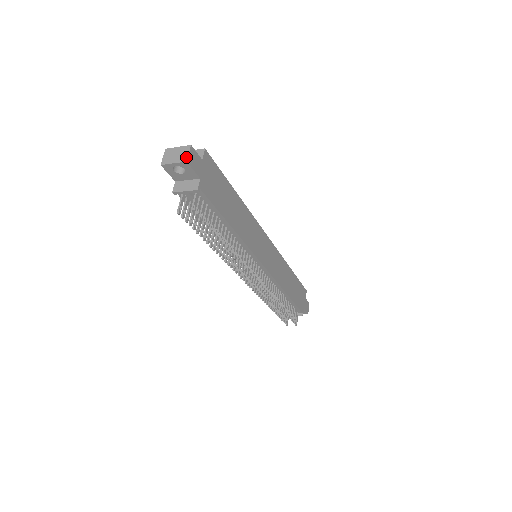
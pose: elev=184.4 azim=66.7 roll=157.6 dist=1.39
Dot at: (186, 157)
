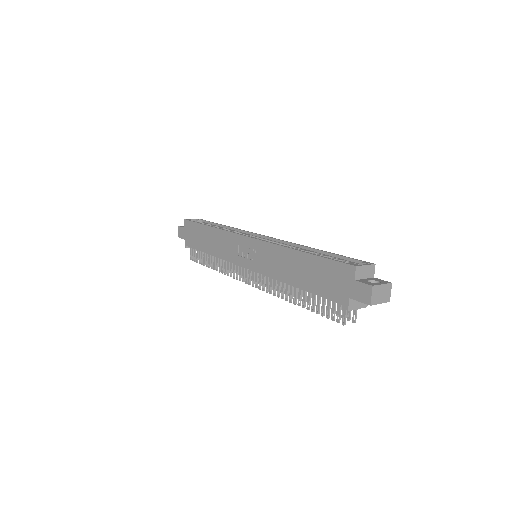
Dot at: occluded
